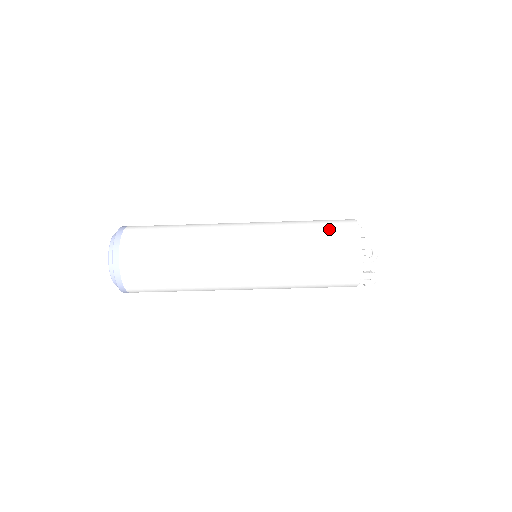
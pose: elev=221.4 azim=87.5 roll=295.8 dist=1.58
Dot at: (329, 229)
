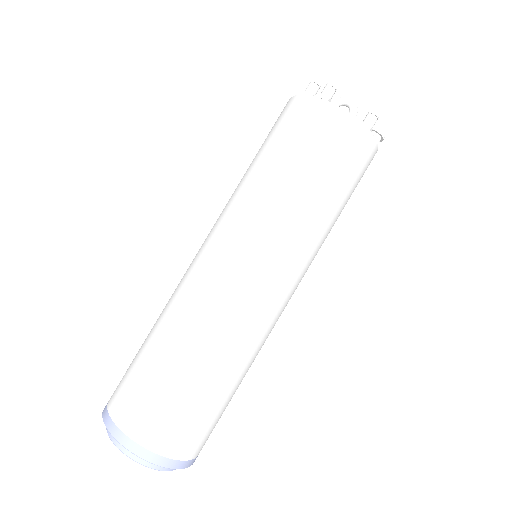
Dot at: (275, 134)
